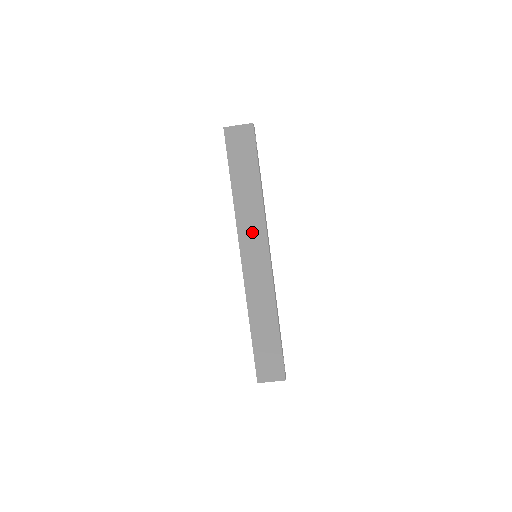
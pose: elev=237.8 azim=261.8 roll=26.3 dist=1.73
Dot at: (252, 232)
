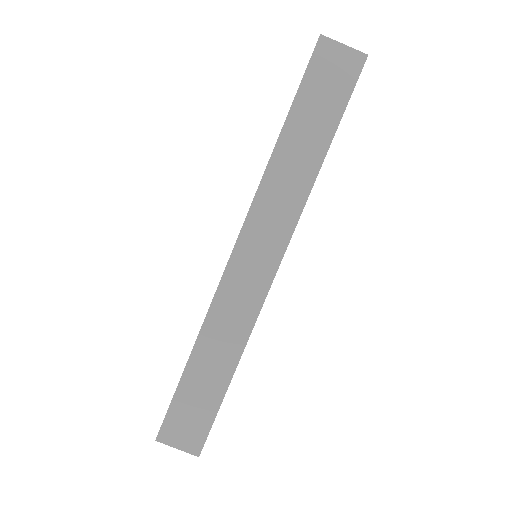
Dot at: (272, 218)
